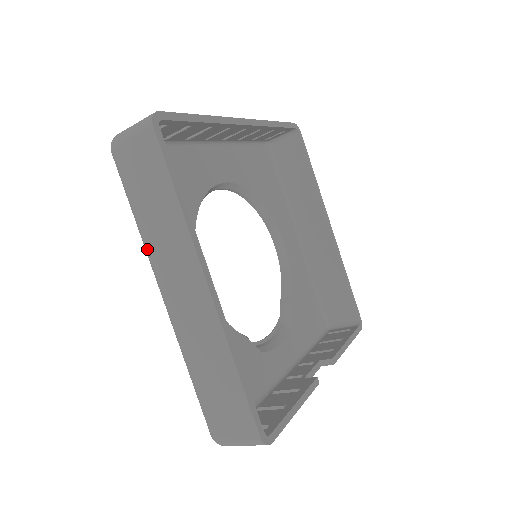
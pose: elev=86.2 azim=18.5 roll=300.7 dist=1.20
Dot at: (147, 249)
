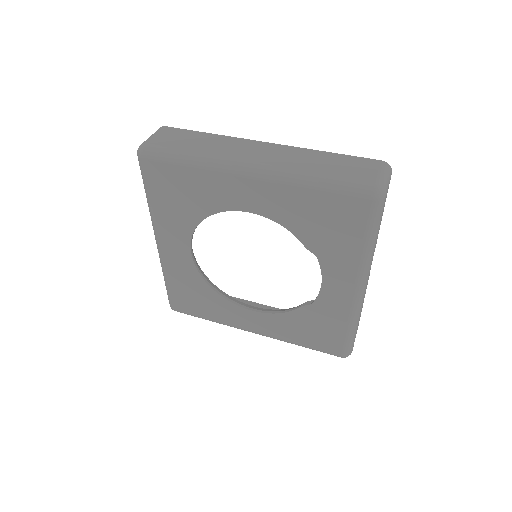
Dot at: (214, 157)
